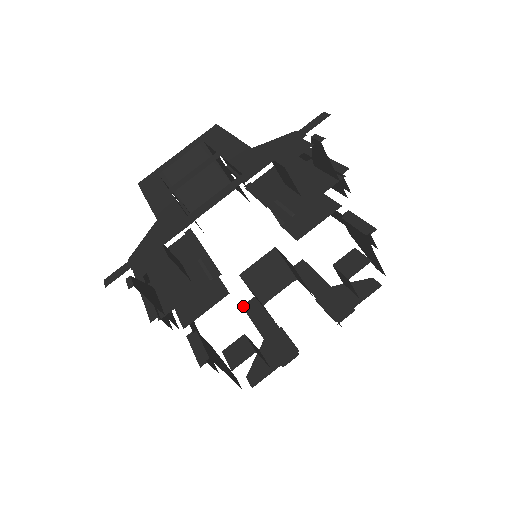
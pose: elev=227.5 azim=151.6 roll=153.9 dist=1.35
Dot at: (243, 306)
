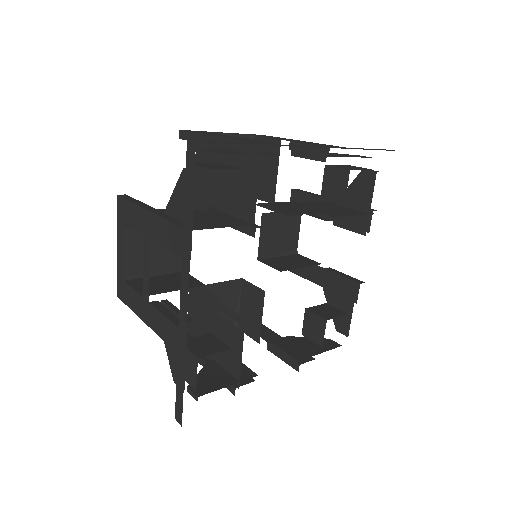
Dot at: occluded
